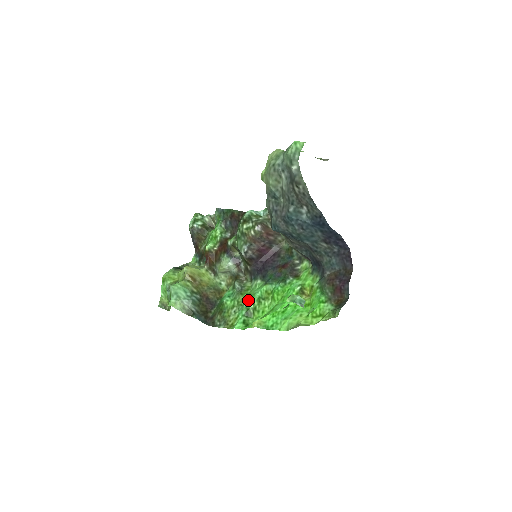
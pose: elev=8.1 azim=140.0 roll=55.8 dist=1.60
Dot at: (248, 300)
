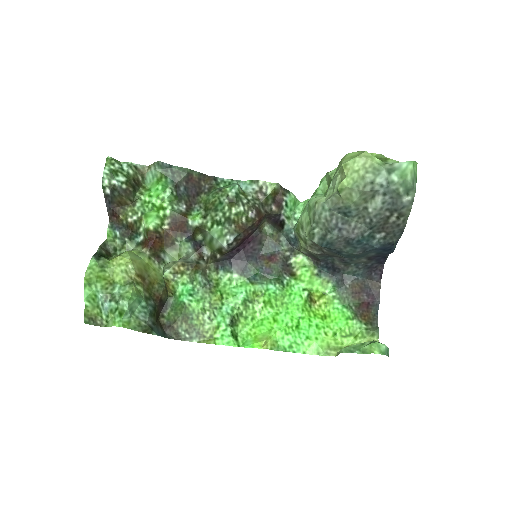
Dot at: (226, 302)
